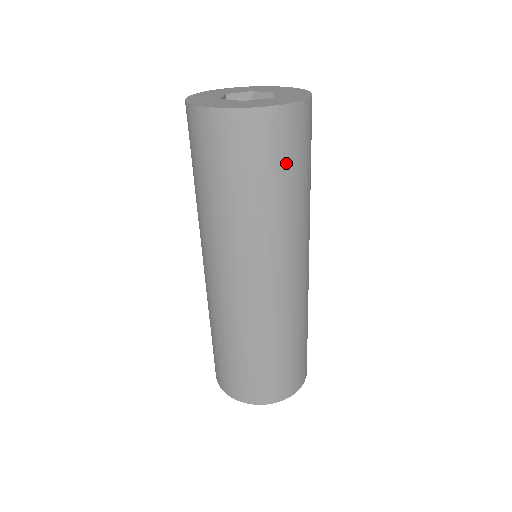
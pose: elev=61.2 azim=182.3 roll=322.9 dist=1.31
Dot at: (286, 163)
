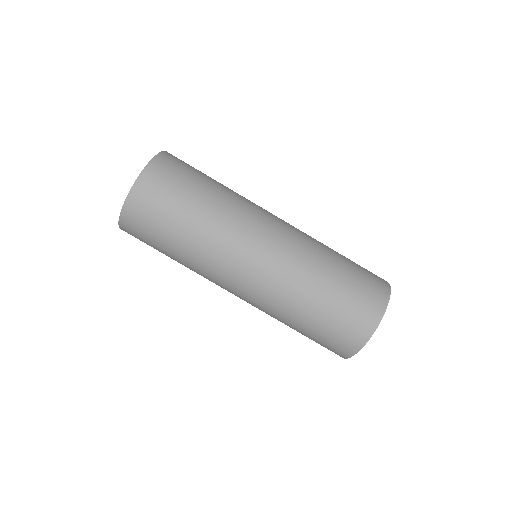
Dot at: (176, 196)
